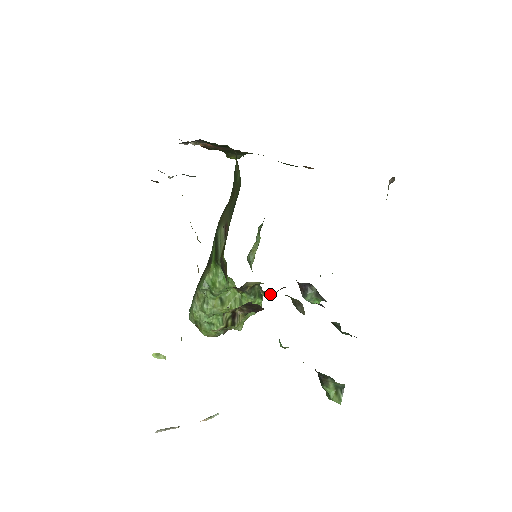
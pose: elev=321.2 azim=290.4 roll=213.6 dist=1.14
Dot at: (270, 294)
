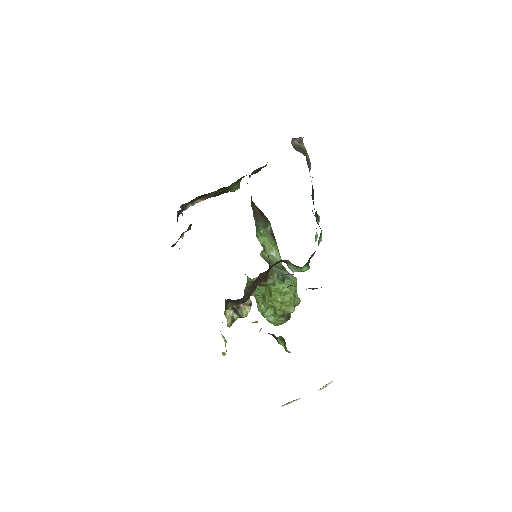
Dot at: (258, 283)
